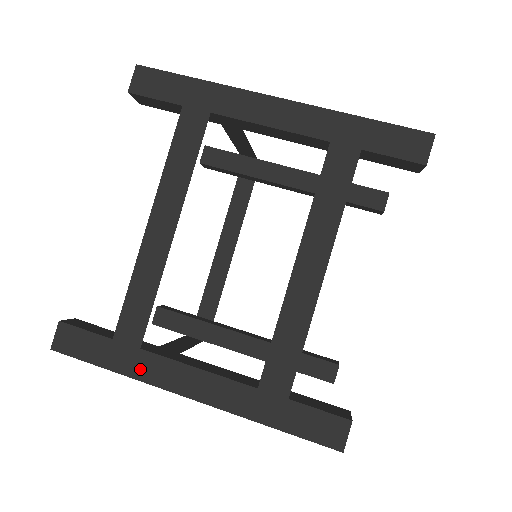
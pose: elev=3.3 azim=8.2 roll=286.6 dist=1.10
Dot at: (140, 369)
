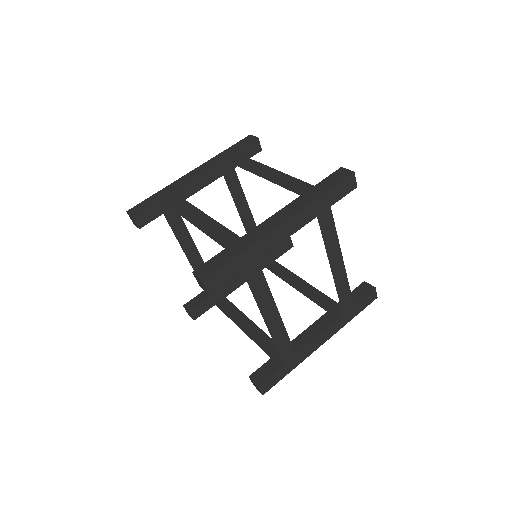
Dot at: (251, 240)
